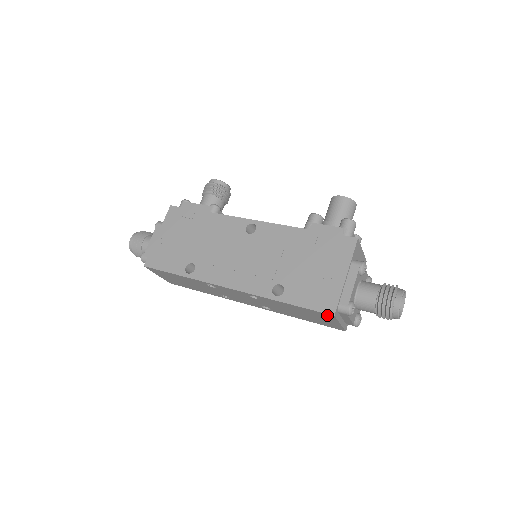
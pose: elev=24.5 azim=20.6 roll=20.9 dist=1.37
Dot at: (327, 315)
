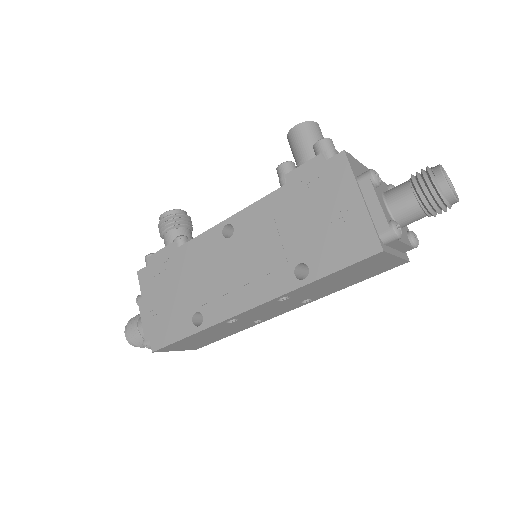
Dot at: (375, 257)
